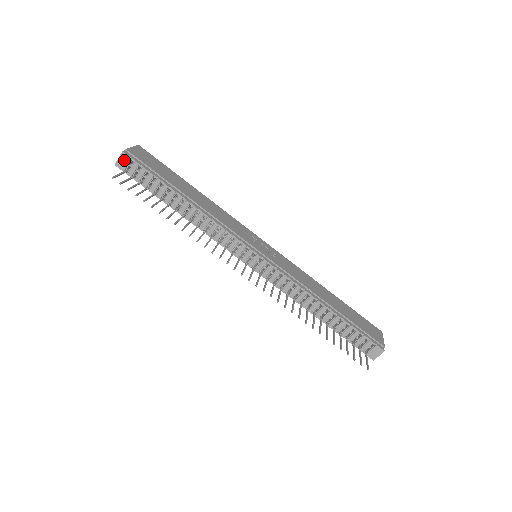
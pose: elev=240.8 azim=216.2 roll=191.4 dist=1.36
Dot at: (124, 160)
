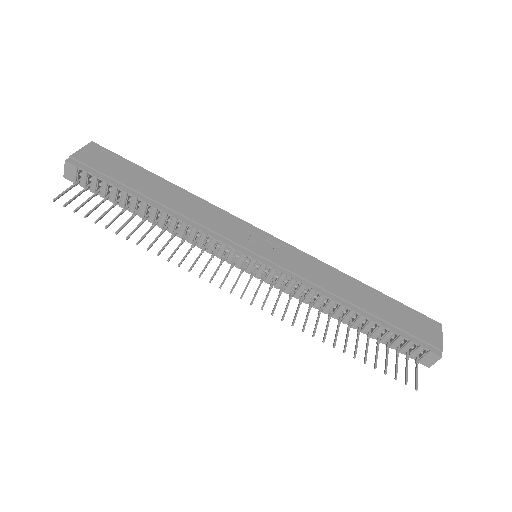
Dot at: (71, 170)
